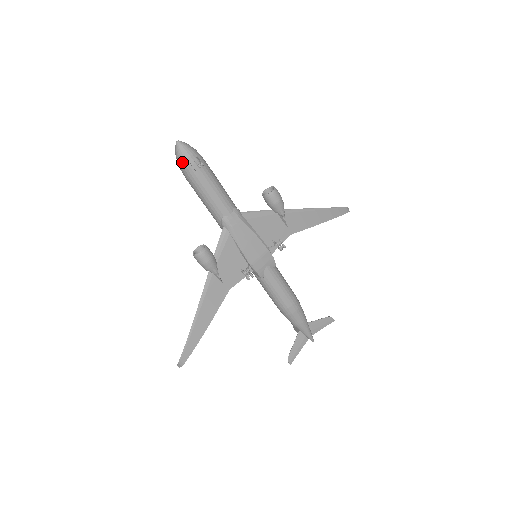
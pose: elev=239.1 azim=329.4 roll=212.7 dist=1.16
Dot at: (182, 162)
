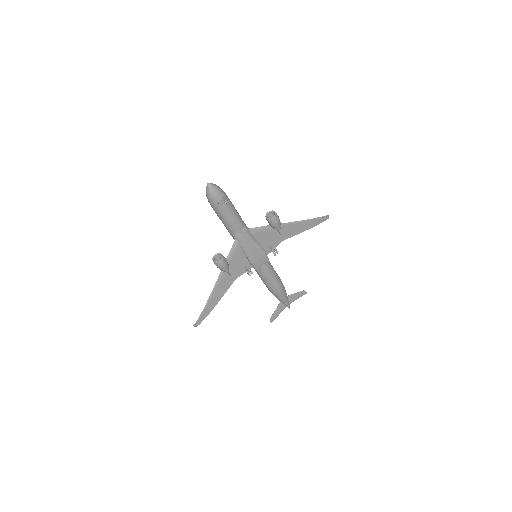
Dot at: (210, 199)
